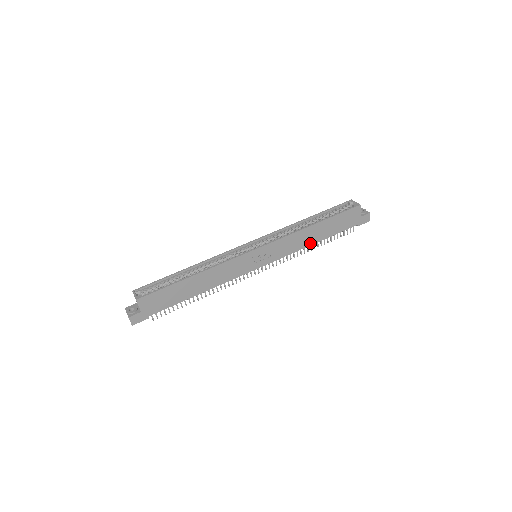
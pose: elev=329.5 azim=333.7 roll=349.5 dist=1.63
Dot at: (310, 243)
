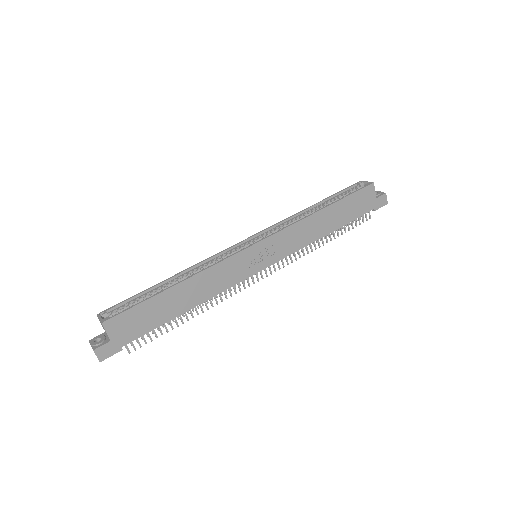
Dot at: (321, 234)
